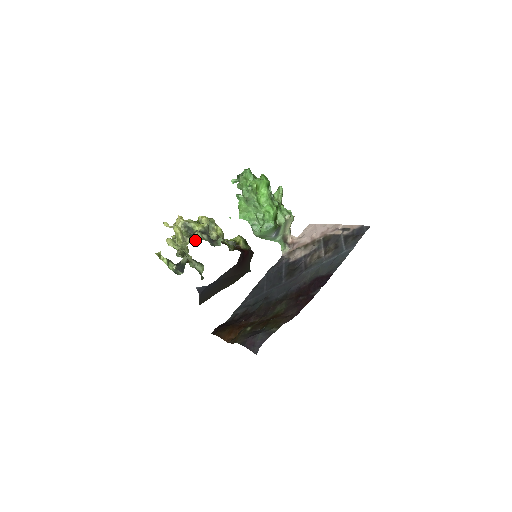
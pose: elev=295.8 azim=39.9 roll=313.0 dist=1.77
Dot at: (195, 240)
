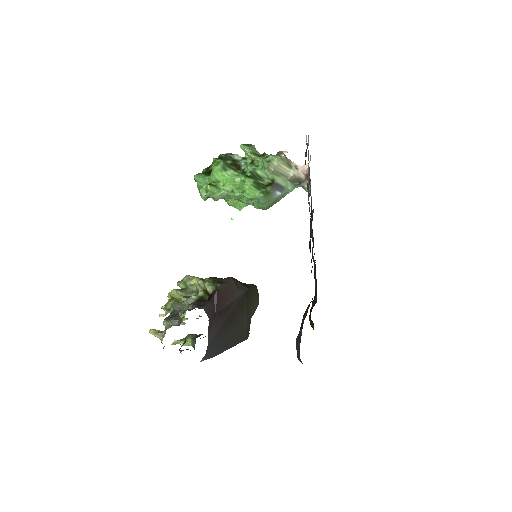
Dot at: (165, 333)
